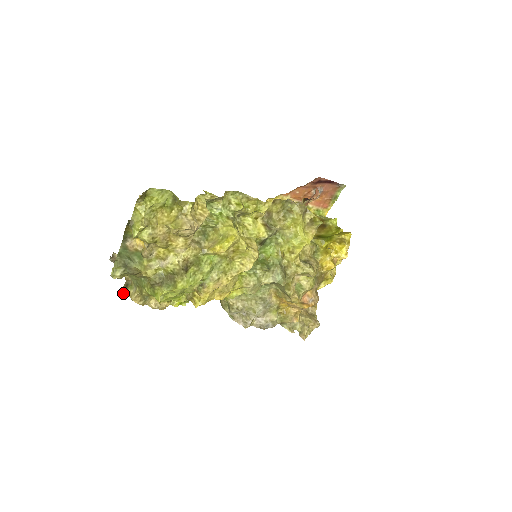
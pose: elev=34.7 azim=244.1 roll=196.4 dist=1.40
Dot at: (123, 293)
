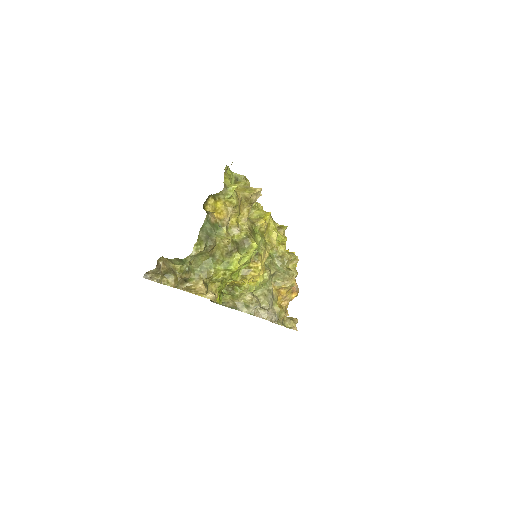
Dot at: occluded
